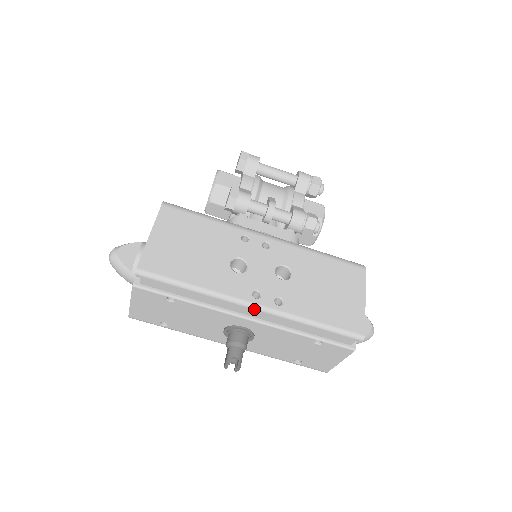
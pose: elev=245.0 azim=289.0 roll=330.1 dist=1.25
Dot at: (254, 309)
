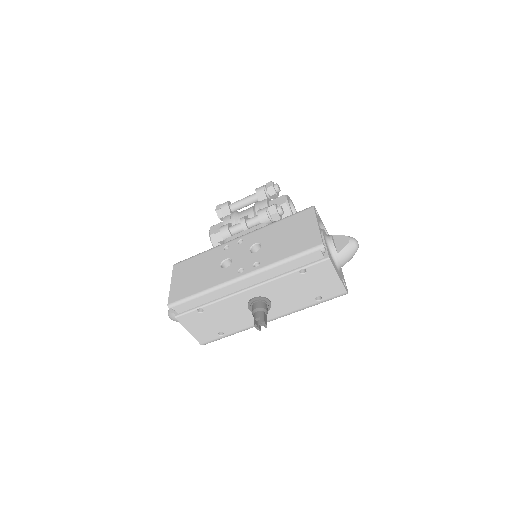
Dot at: (243, 279)
